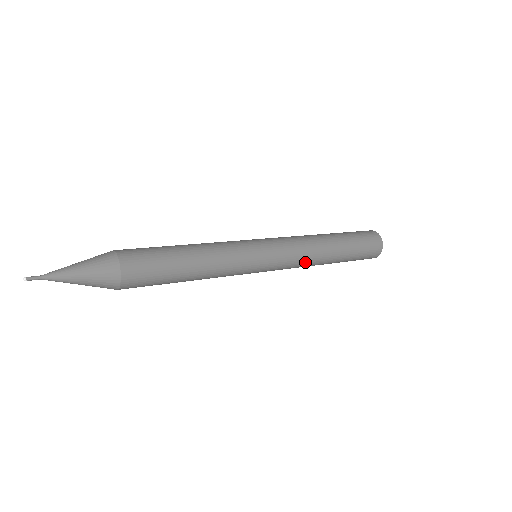
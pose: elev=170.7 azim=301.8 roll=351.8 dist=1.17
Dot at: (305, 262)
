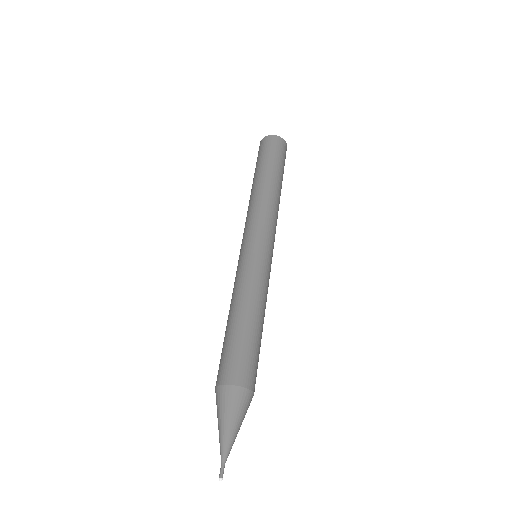
Dot at: occluded
